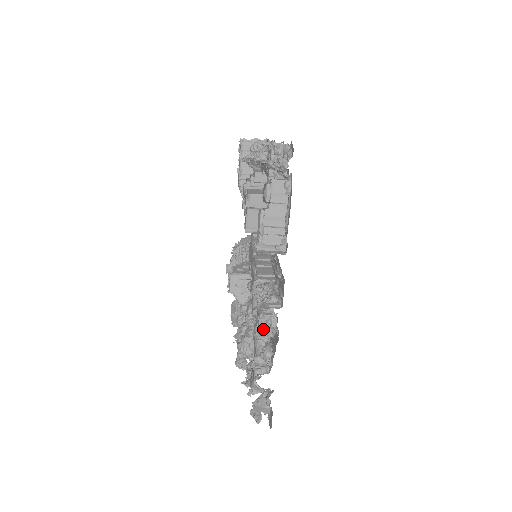
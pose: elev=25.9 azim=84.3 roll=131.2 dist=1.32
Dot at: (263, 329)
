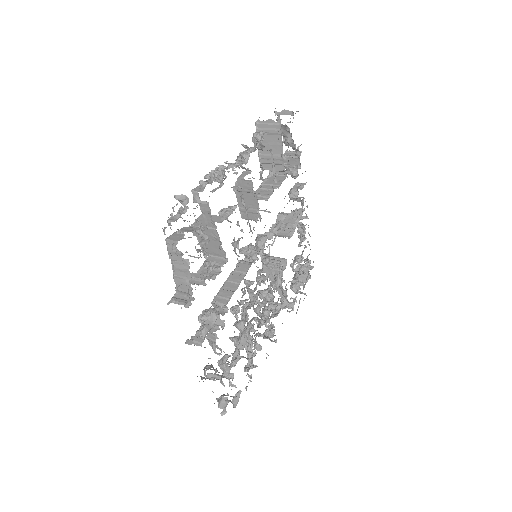
Dot at: occluded
